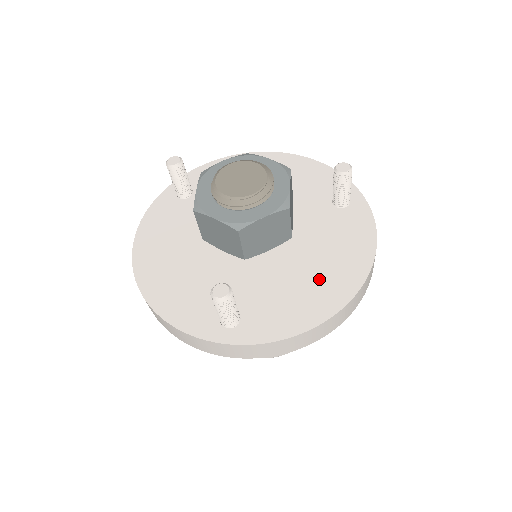
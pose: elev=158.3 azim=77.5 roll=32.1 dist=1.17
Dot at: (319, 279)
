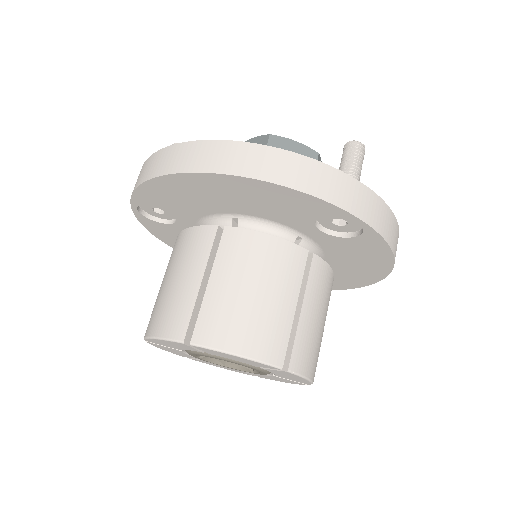
Dot at: occluded
